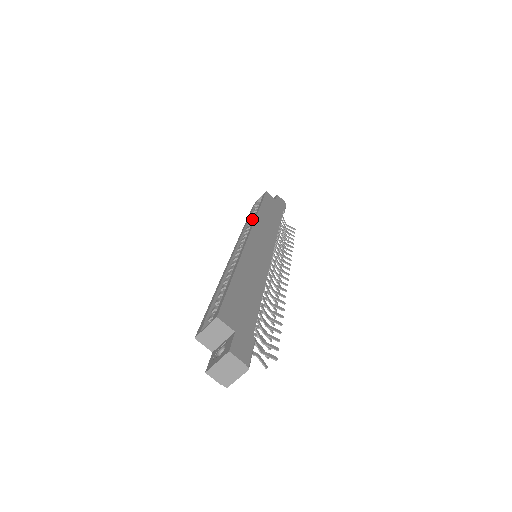
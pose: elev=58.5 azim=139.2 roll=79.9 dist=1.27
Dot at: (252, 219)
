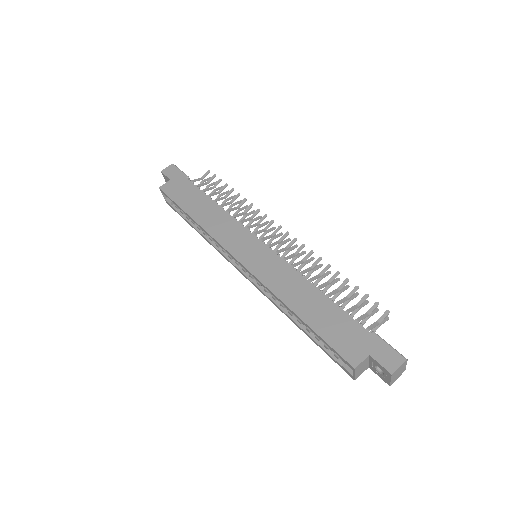
Dot at: (198, 226)
